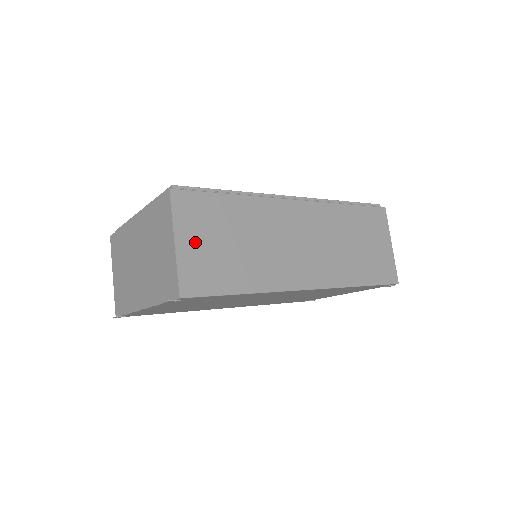
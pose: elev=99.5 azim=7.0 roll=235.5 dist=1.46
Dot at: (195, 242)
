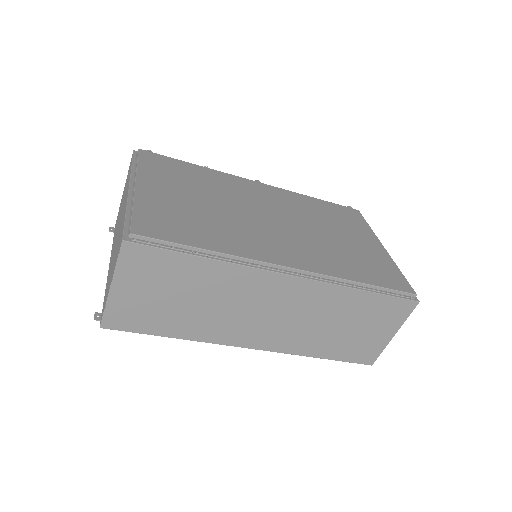
Dot at: (134, 291)
